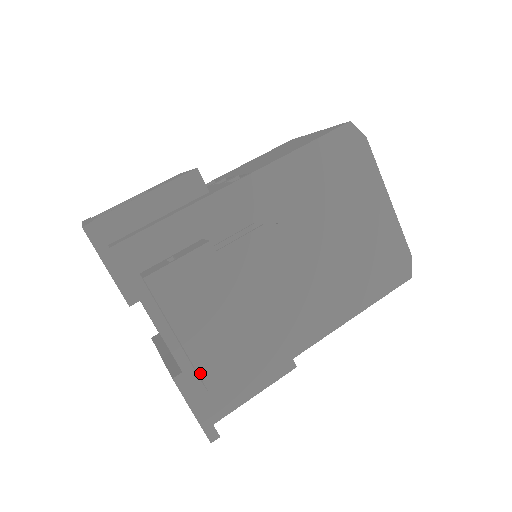
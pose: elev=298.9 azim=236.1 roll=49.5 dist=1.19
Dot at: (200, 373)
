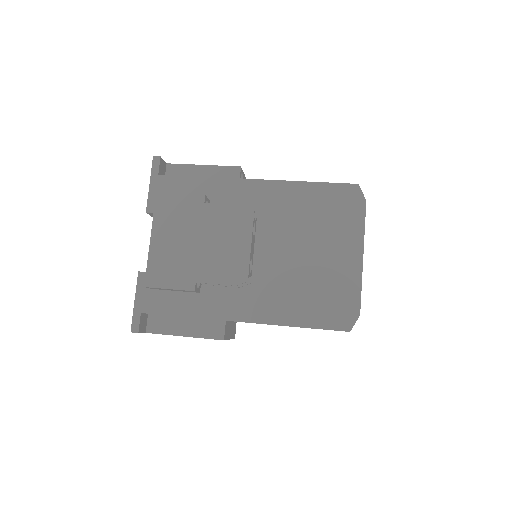
Dot at: (148, 269)
